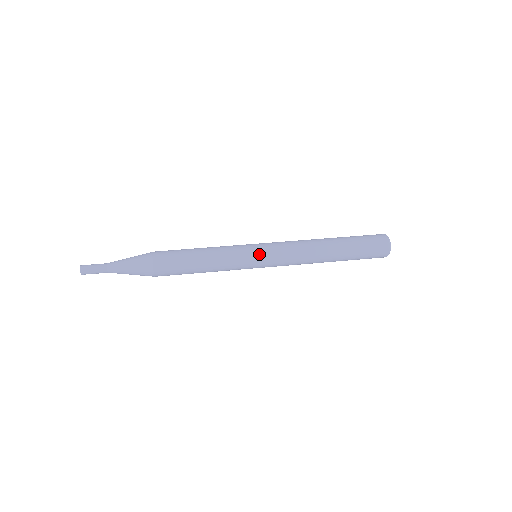
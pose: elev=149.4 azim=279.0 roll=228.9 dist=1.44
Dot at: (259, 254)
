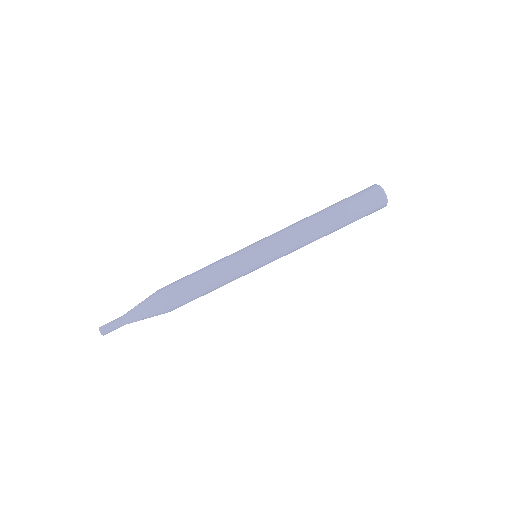
Dot at: (261, 263)
